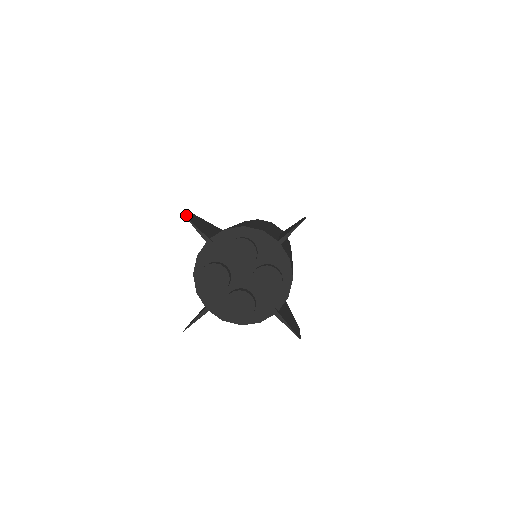
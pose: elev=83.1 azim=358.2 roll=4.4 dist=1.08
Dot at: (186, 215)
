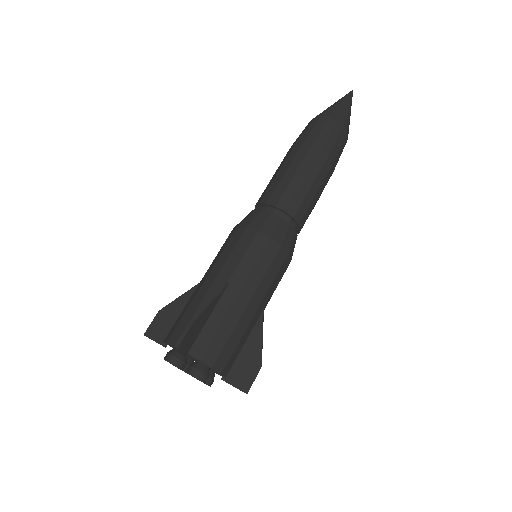
Dot at: (147, 331)
